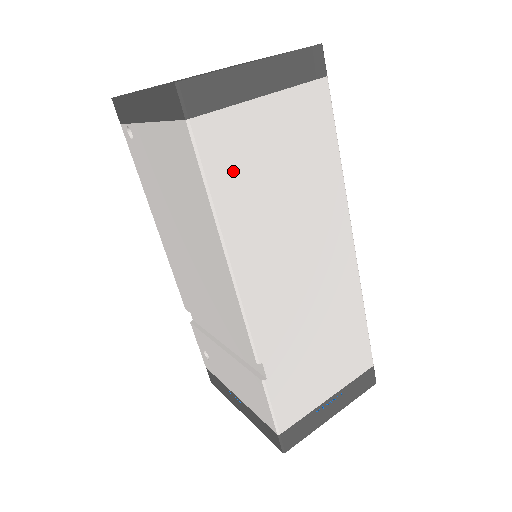
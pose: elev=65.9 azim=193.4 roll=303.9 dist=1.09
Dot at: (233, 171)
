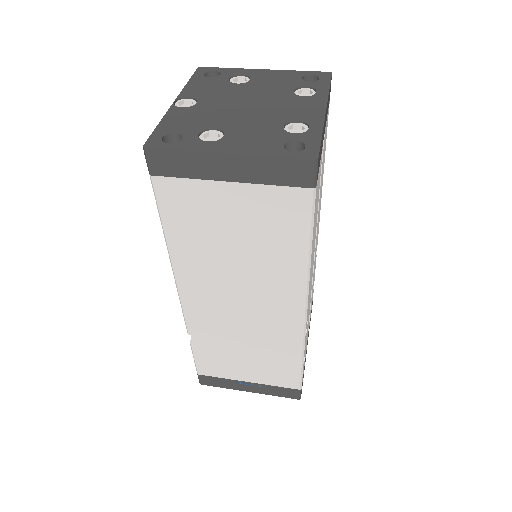
Dot at: (187, 221)
